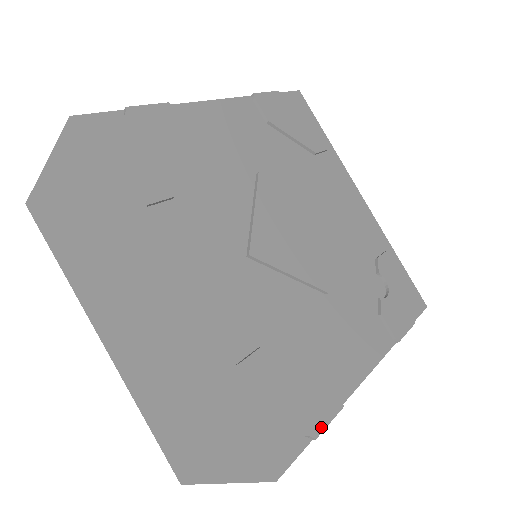
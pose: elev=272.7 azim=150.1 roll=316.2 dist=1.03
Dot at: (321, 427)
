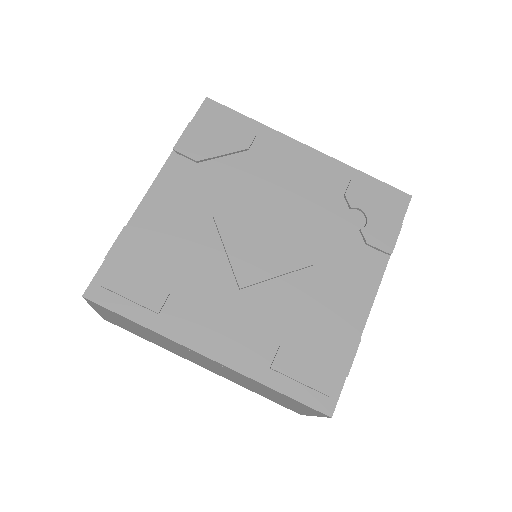
Dot at: (348, 366)
